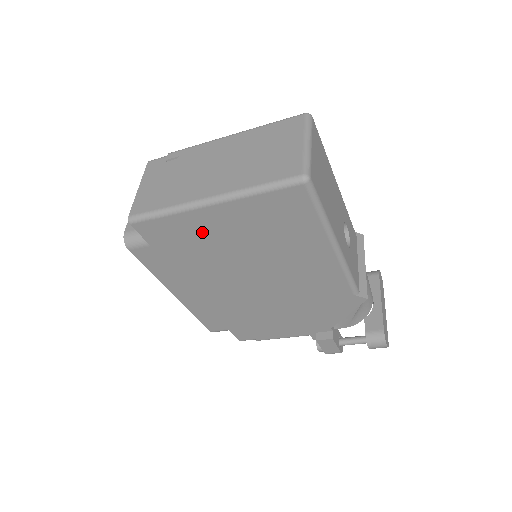
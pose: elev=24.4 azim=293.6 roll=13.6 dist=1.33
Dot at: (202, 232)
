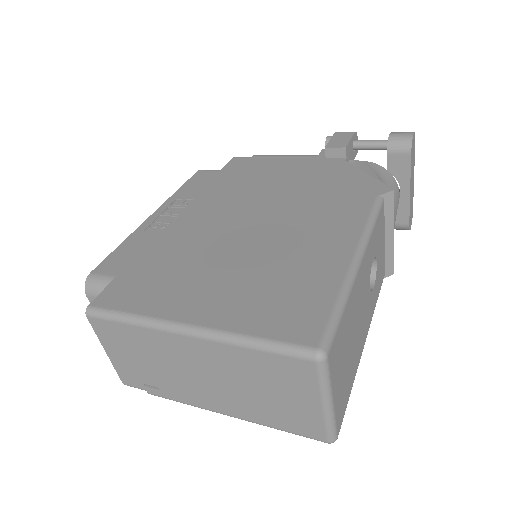
Dot at: occluded
